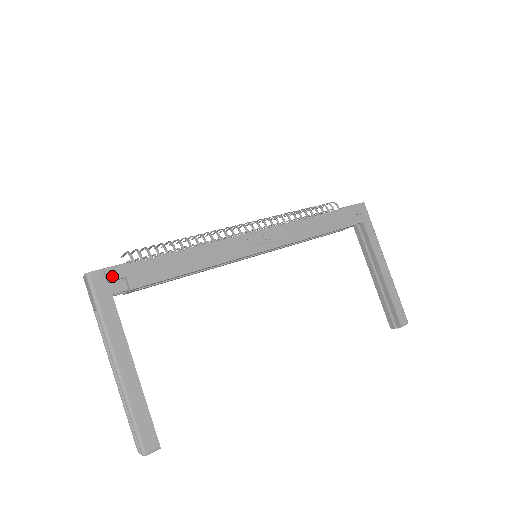
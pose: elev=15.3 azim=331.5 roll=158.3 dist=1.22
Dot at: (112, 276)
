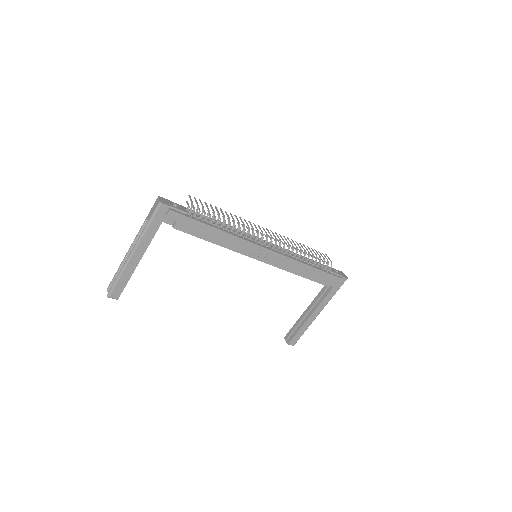
Dot at: (171, 215)
